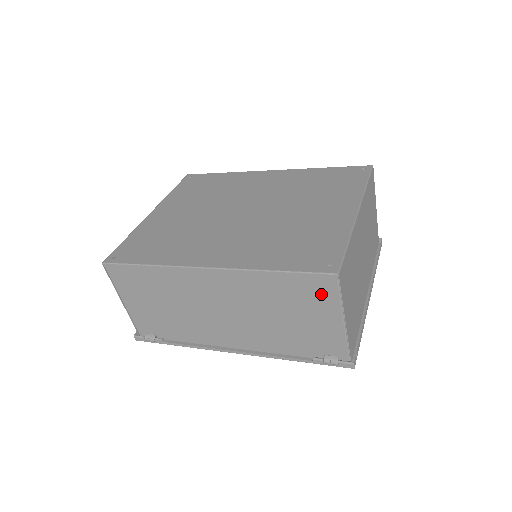
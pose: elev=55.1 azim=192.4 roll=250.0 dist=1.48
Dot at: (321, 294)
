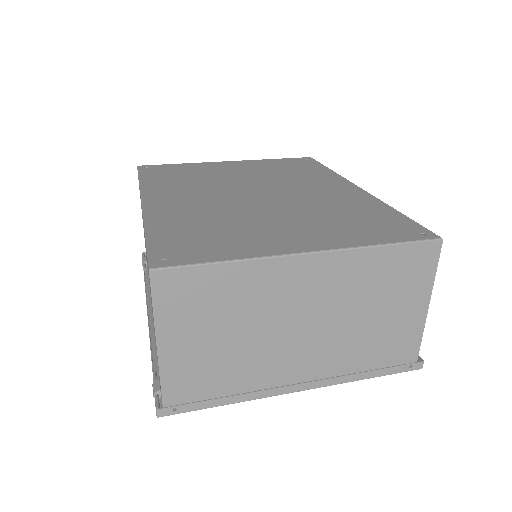
Dot at: occluded
